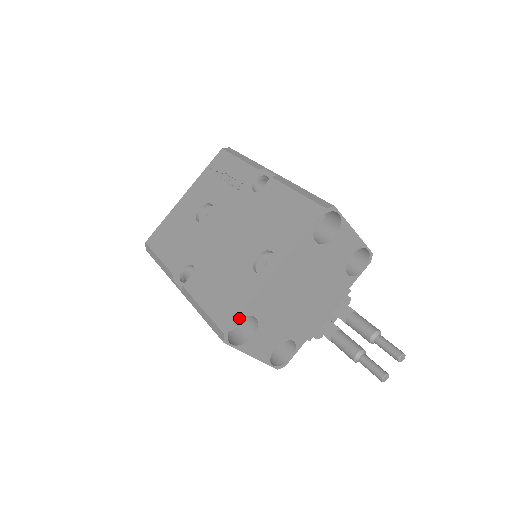
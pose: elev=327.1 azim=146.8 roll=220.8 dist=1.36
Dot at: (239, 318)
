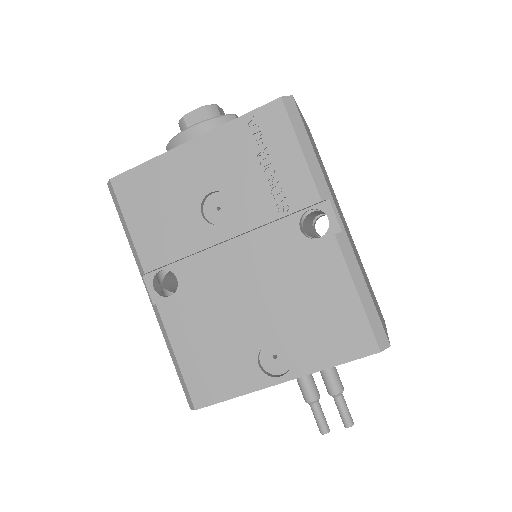
Dot at: (219, 401)
